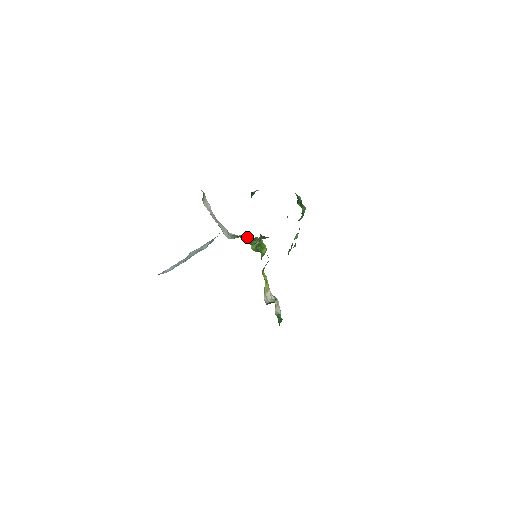
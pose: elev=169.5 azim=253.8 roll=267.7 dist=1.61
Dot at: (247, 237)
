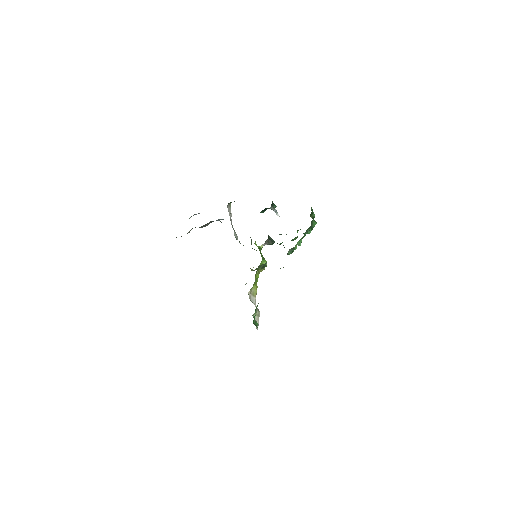
Dot at: occluded
